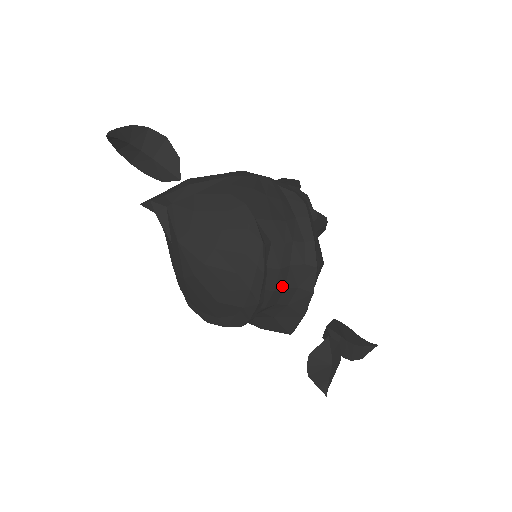
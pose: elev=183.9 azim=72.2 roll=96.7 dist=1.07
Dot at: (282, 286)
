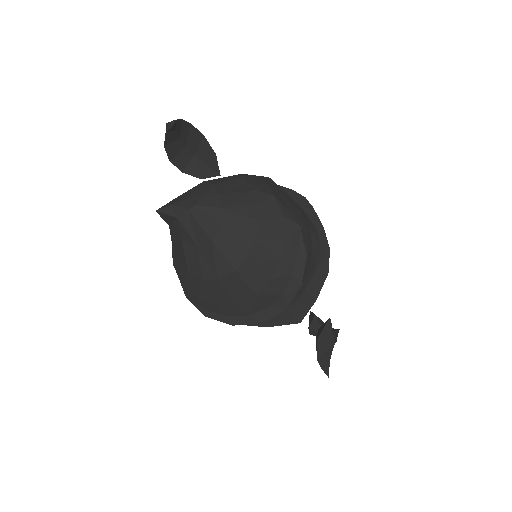
Dot at: (307, 270)
